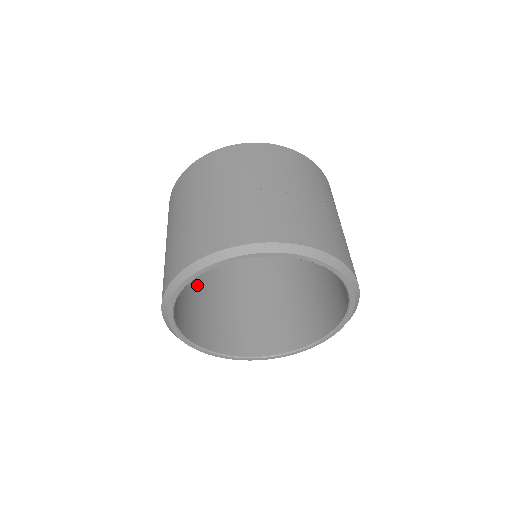
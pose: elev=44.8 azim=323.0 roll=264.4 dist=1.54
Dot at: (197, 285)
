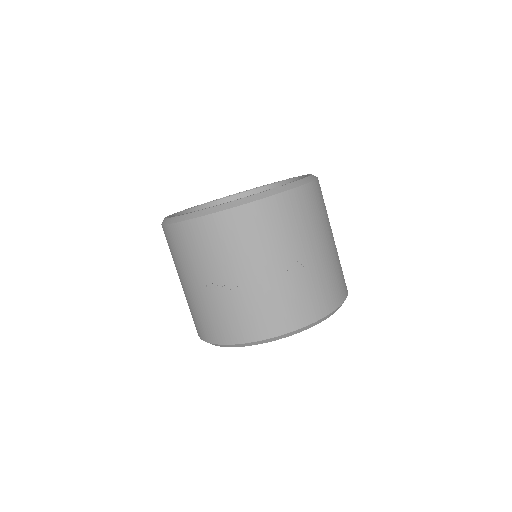
Dot at: occluded
